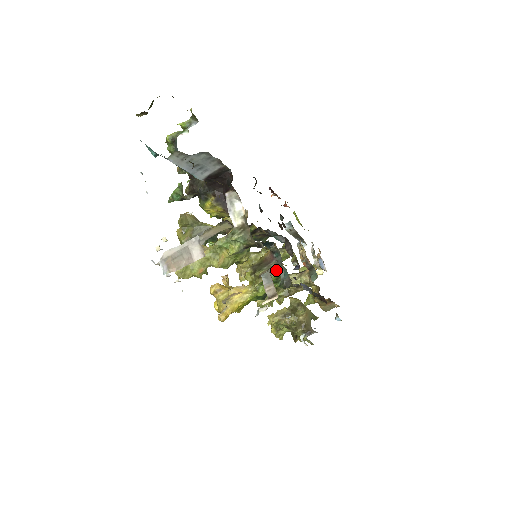
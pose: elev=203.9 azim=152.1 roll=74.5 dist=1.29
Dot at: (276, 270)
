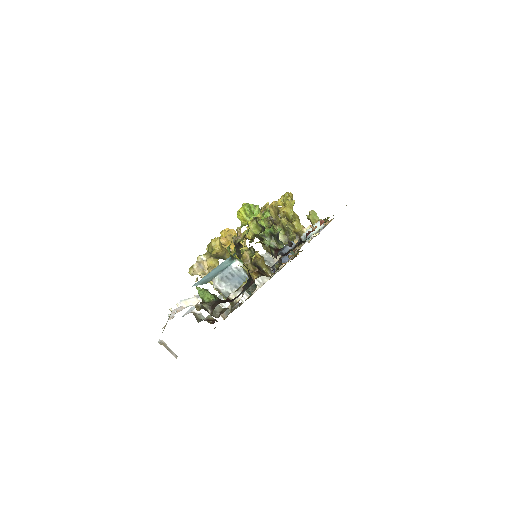
Dot at: occluded
